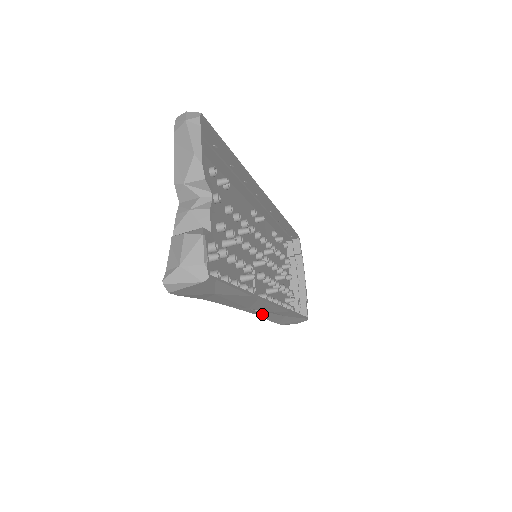
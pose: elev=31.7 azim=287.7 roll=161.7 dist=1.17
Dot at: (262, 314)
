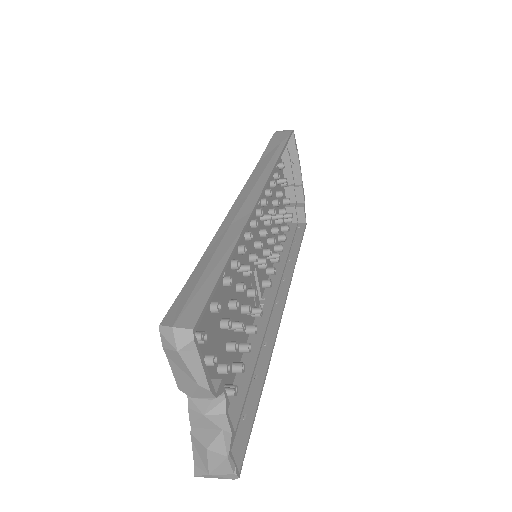
Dot at: occluded
